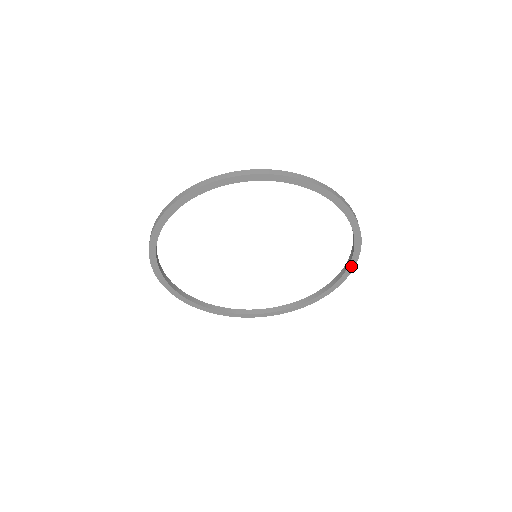
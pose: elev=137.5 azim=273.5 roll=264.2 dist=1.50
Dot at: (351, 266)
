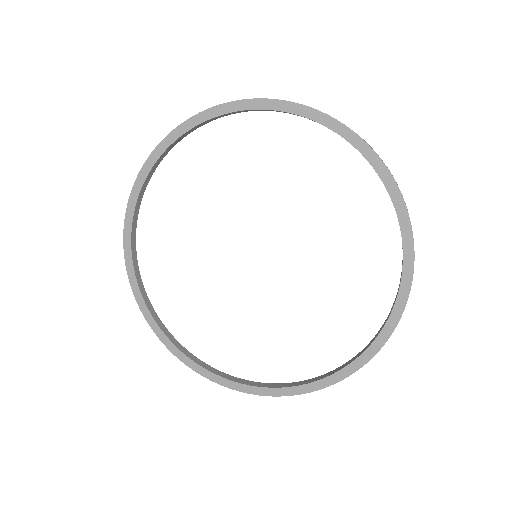
Dot at: (376, 345)
